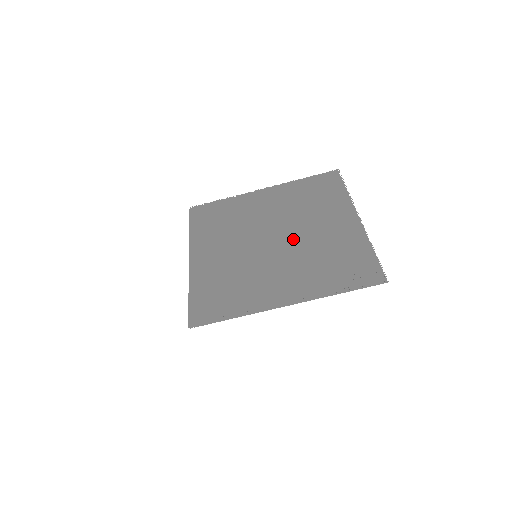
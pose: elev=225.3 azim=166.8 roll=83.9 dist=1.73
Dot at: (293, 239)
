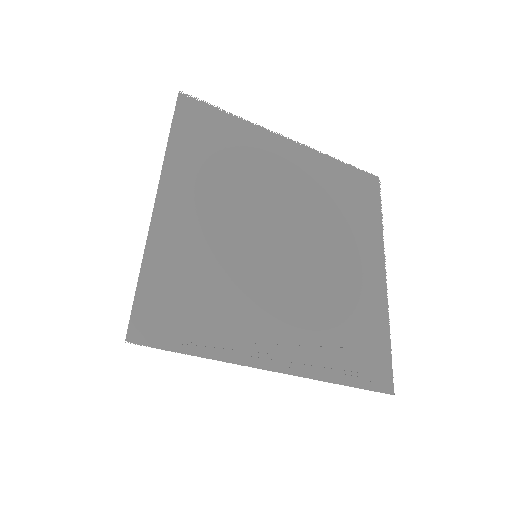
Dot at: (308, 257)
